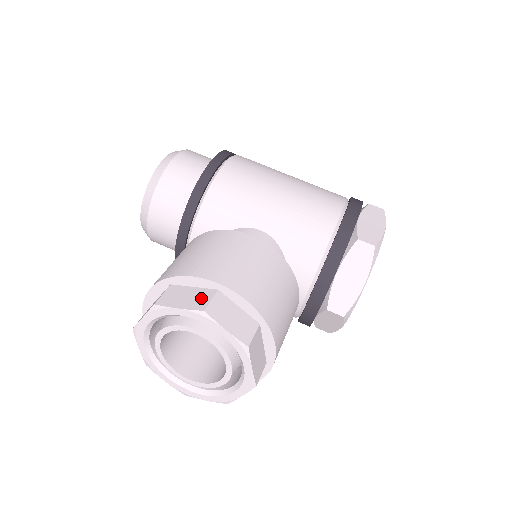
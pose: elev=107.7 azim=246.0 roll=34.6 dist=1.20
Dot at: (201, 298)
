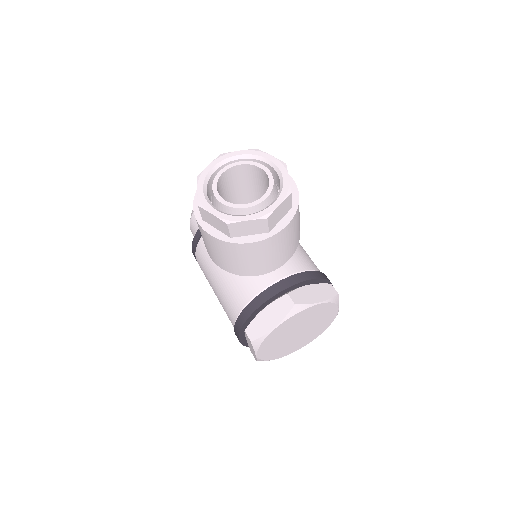
Dot at: occluded
